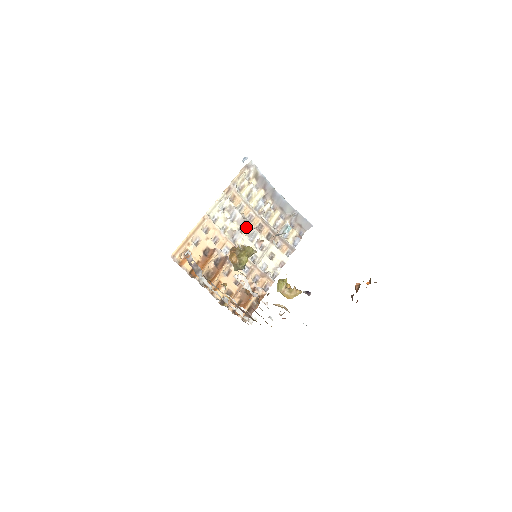
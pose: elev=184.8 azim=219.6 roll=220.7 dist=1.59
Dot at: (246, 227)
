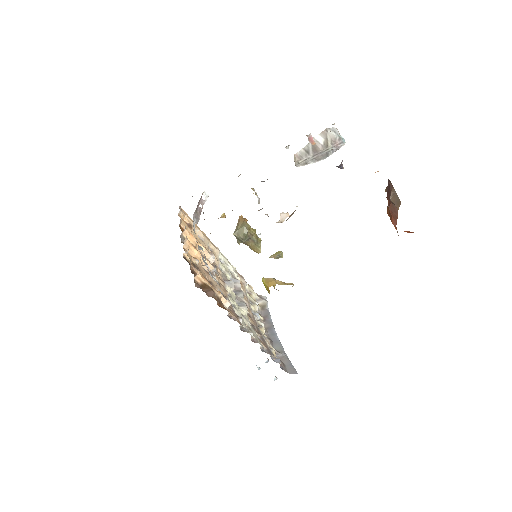
Dot at: (238, 295)
